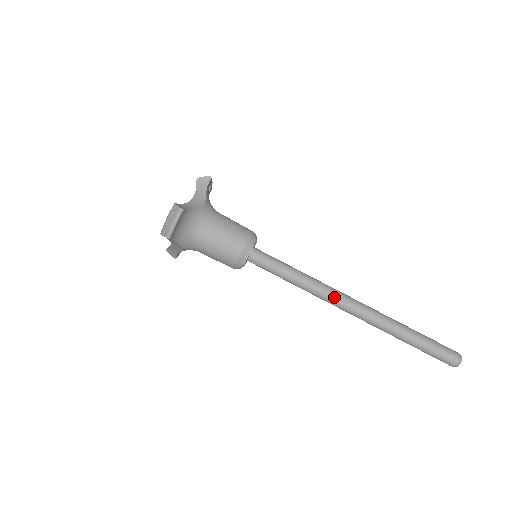
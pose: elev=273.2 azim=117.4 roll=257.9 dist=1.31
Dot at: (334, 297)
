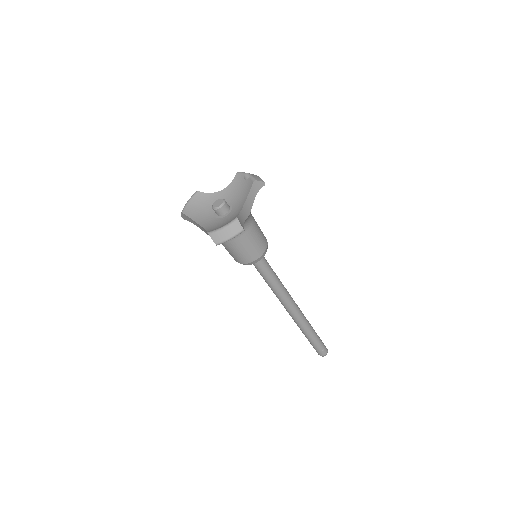
Dot at: (288, 303)
